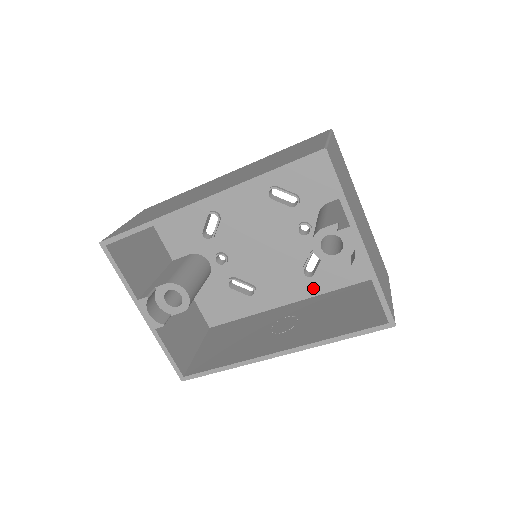
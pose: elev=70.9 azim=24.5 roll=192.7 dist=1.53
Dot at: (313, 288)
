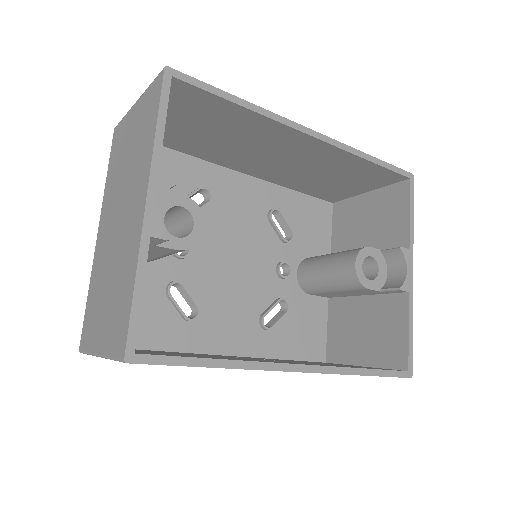
Dot at: (260, 345)
